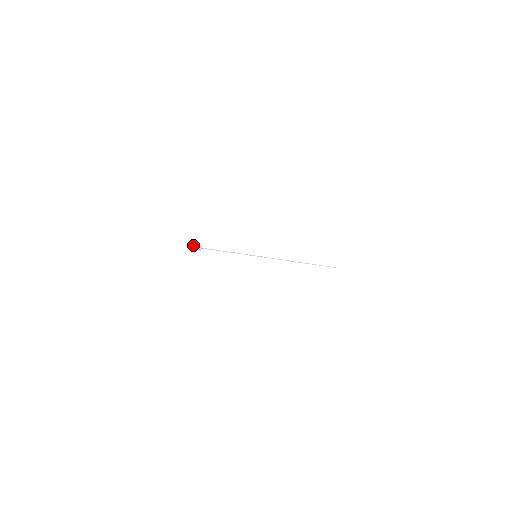
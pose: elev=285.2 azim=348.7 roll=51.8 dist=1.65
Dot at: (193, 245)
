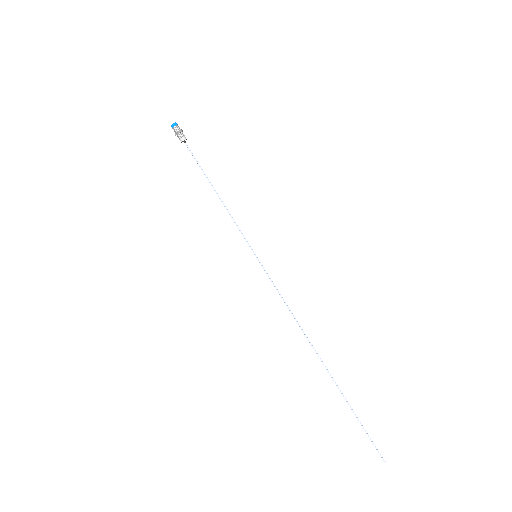
Dot at: (176, 123)
